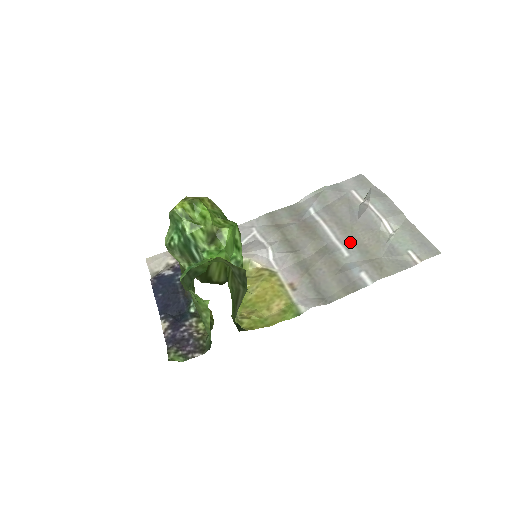
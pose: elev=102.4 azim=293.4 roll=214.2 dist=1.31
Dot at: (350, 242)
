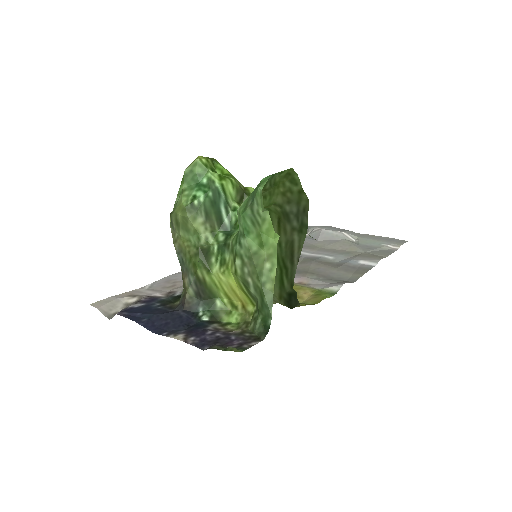
Dot at: (326, 251)
